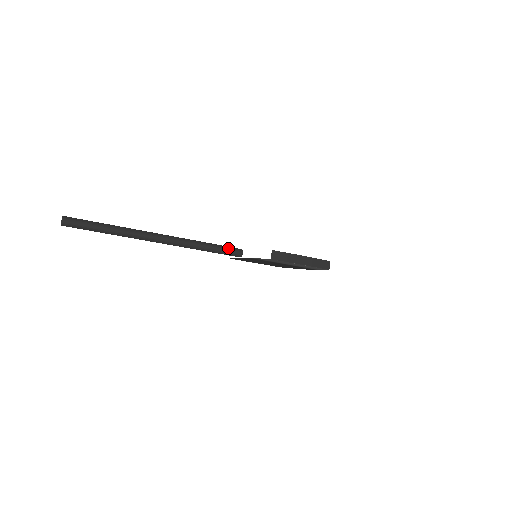
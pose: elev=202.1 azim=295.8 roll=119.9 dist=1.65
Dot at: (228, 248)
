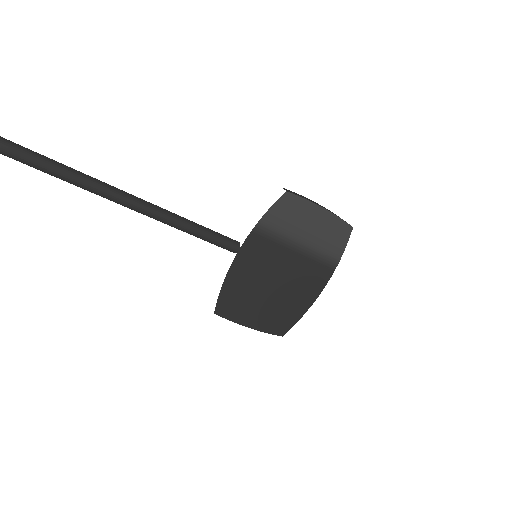
Dot at: (219, 234)
